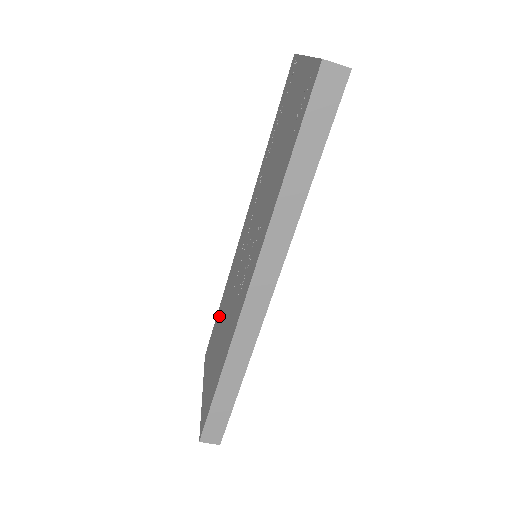
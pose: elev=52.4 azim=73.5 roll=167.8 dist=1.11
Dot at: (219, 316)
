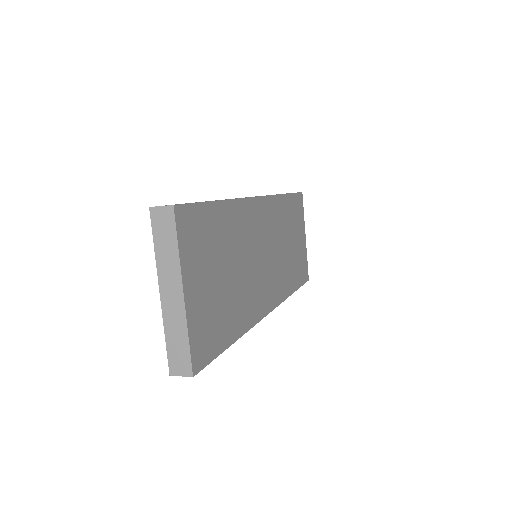
Dot at: occluded
